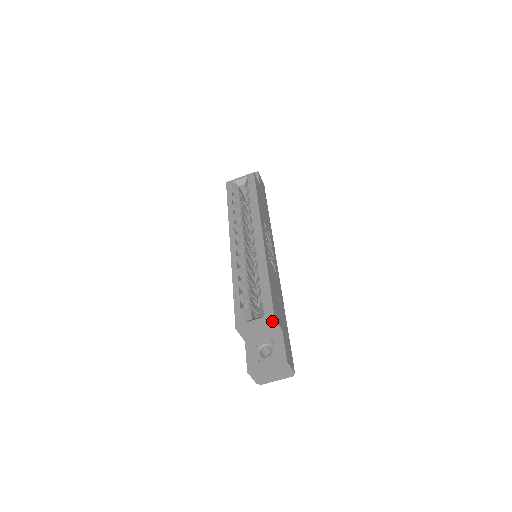
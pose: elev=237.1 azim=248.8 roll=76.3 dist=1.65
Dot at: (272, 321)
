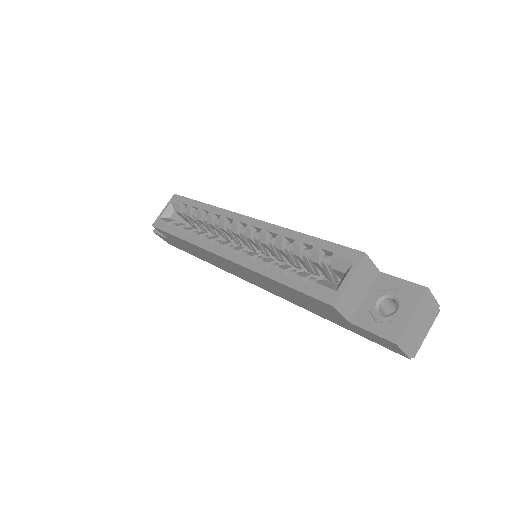
Dot at: (365, 262)
